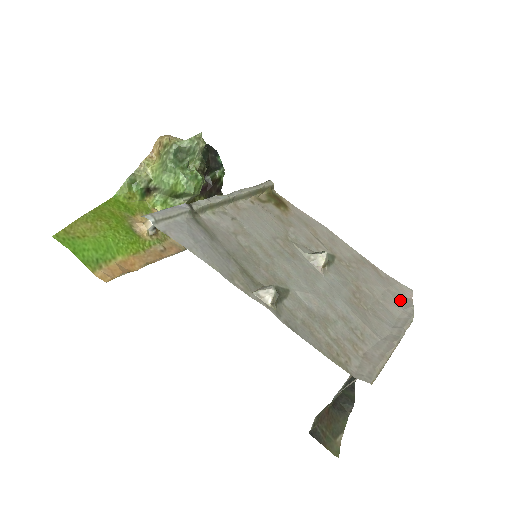
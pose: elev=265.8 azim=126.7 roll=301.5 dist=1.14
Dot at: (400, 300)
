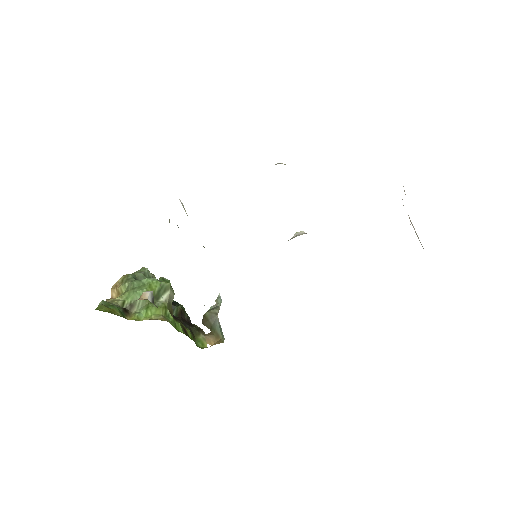
Dot at: occluded
